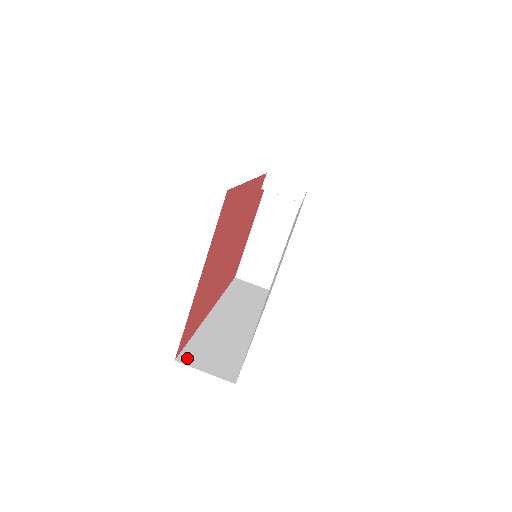
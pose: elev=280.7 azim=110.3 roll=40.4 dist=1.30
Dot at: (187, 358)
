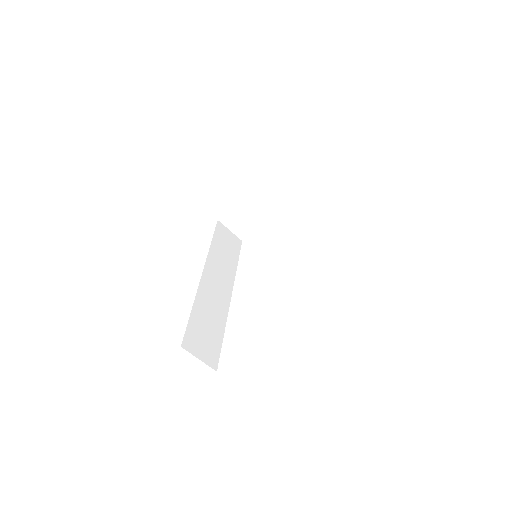
Dot at: (188, 343)
